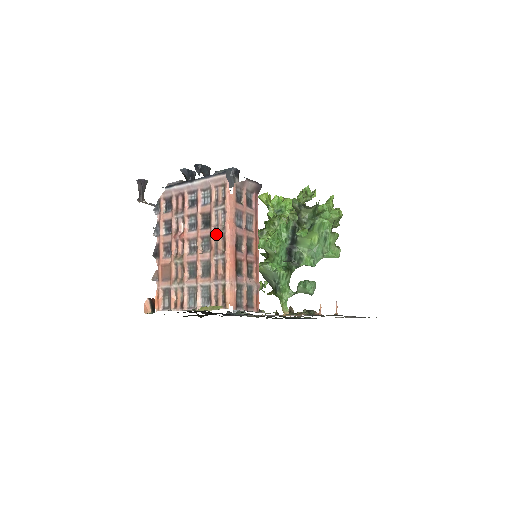
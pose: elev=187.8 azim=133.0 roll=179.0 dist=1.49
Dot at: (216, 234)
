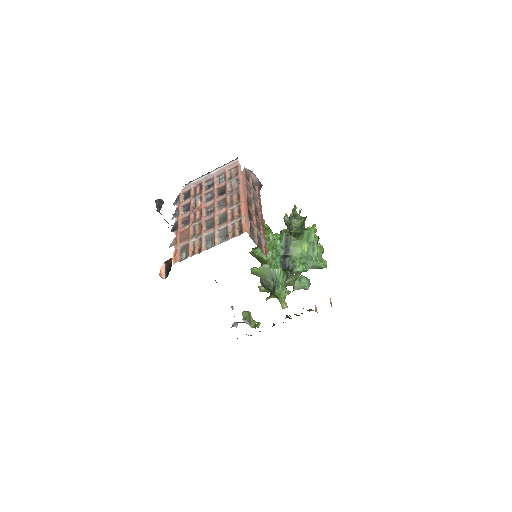
Dot at: (231, 195)
